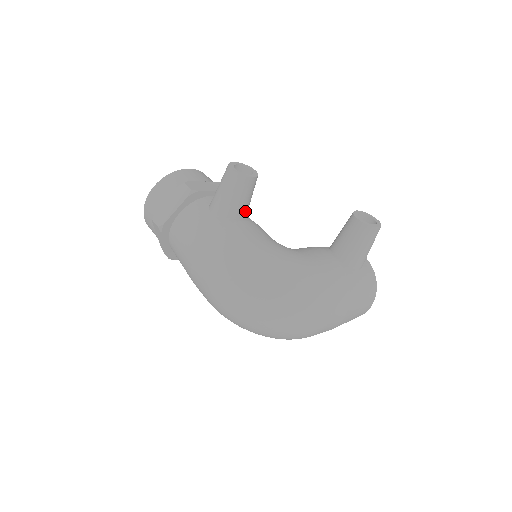
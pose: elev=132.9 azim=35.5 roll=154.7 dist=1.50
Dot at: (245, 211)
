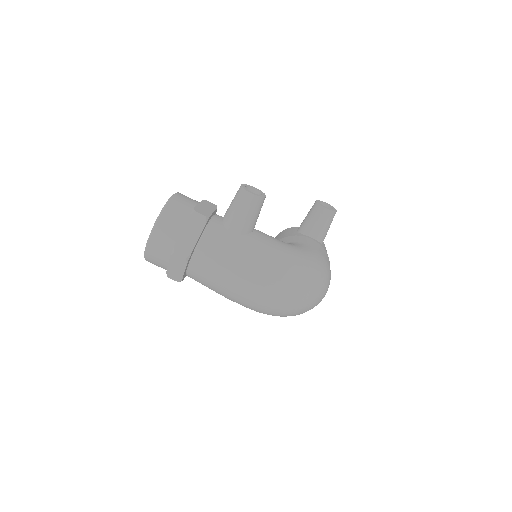
Dot at: occluded
